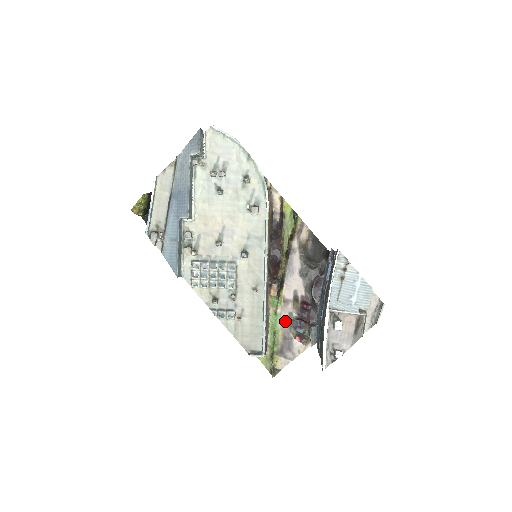
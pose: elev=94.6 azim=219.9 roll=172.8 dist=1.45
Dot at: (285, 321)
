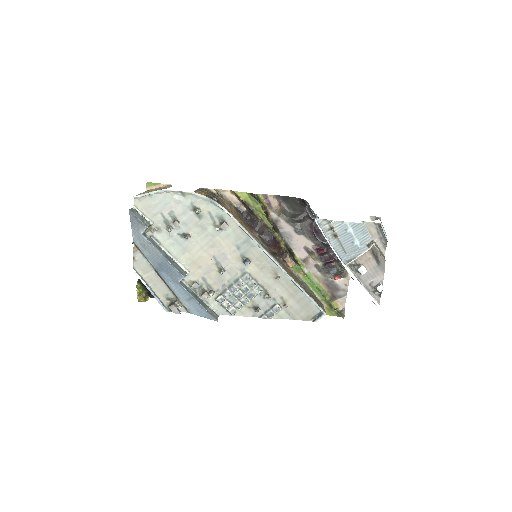
Dot at: (317, 274)
